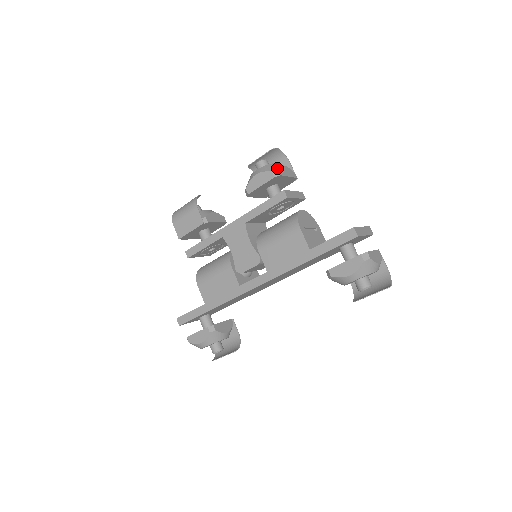
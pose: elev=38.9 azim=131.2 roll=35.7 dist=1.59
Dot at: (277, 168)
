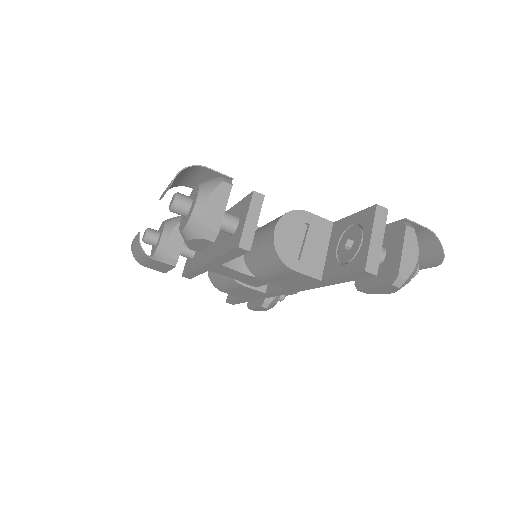
Dot at: (206, 228)
